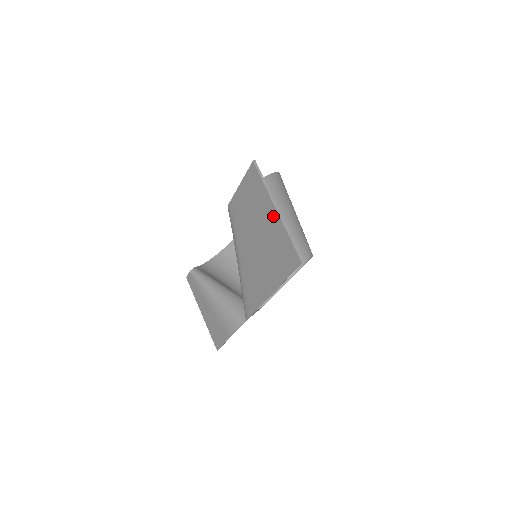
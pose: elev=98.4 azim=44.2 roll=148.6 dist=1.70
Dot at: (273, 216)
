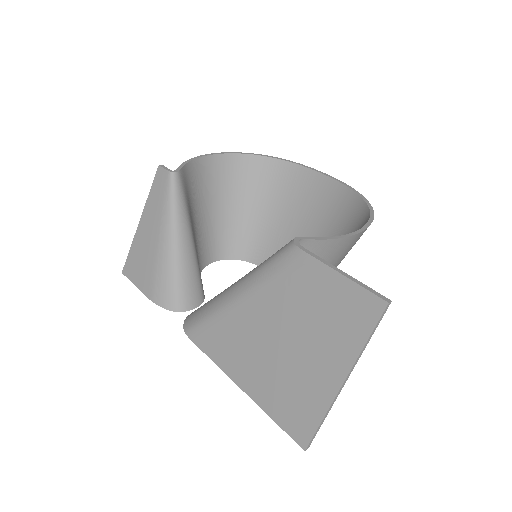
Dot at: (333, 374)
